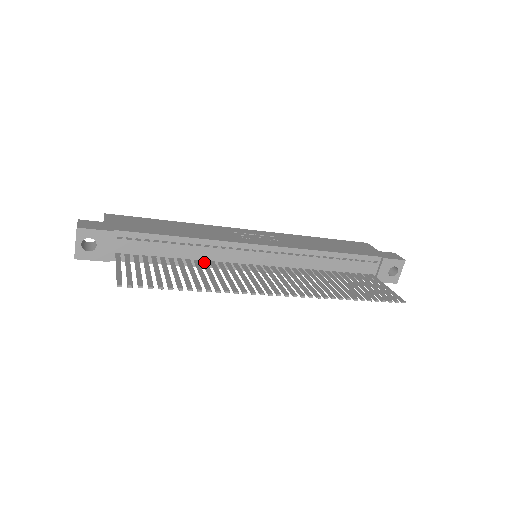
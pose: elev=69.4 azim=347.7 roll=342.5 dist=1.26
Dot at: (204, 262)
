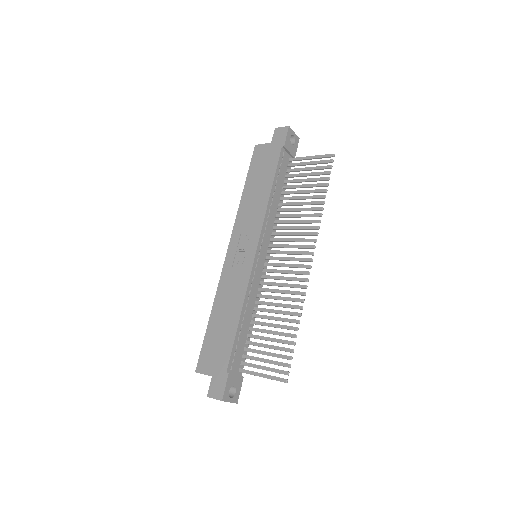
Dot at: (258, 303)
